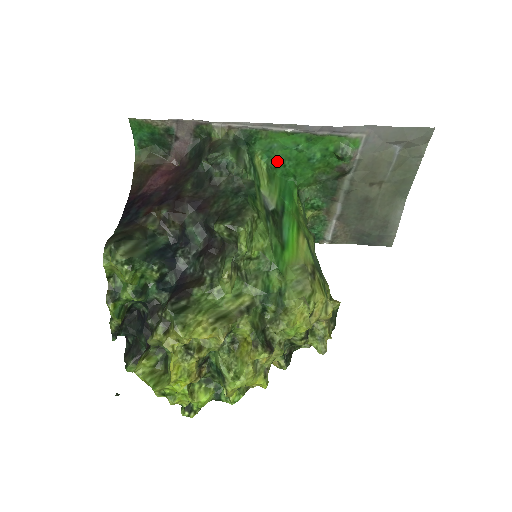
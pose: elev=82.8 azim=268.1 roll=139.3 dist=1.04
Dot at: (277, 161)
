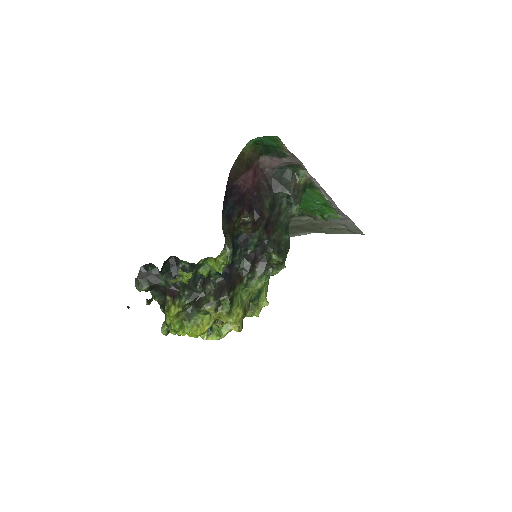
Dot at: occluded
